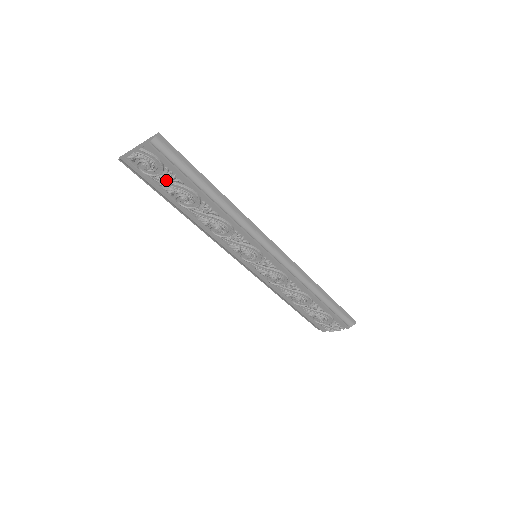
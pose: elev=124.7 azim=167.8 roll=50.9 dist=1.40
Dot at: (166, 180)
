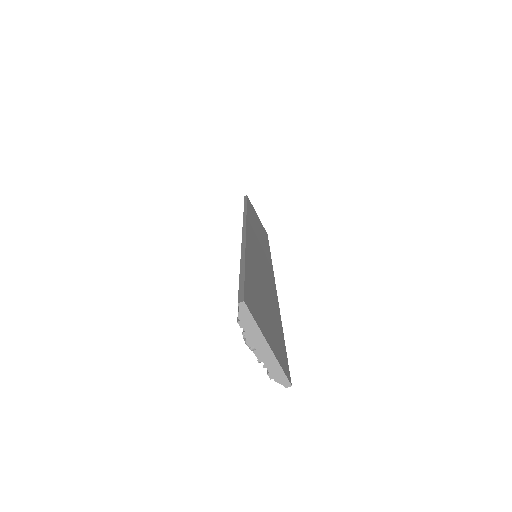
Dot at: occluded
